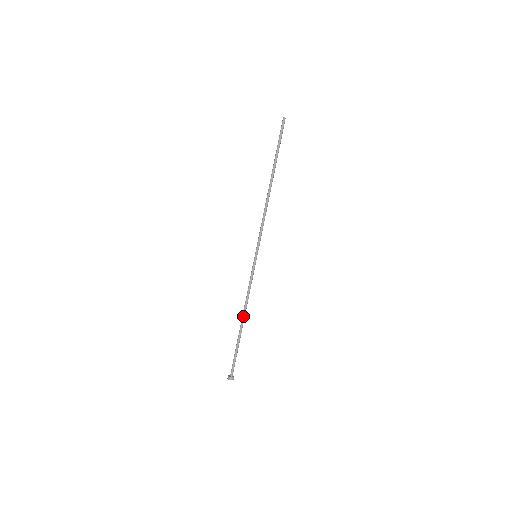
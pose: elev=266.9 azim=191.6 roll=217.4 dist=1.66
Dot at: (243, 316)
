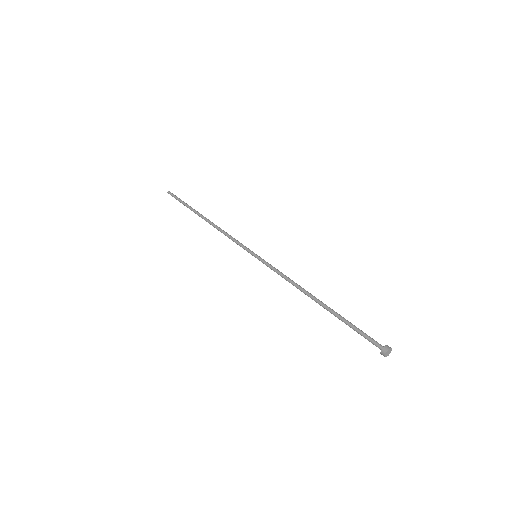
Dot at: (311, 295)
